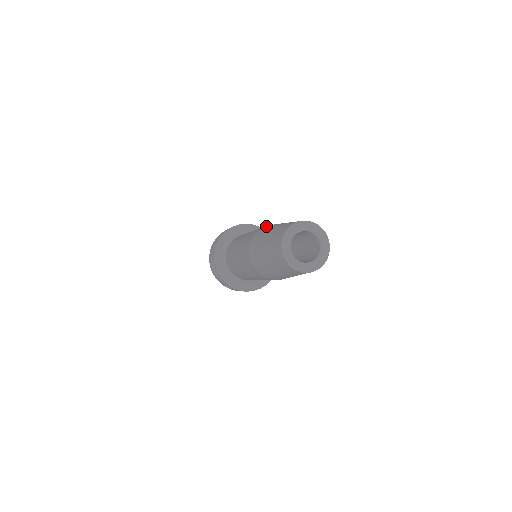
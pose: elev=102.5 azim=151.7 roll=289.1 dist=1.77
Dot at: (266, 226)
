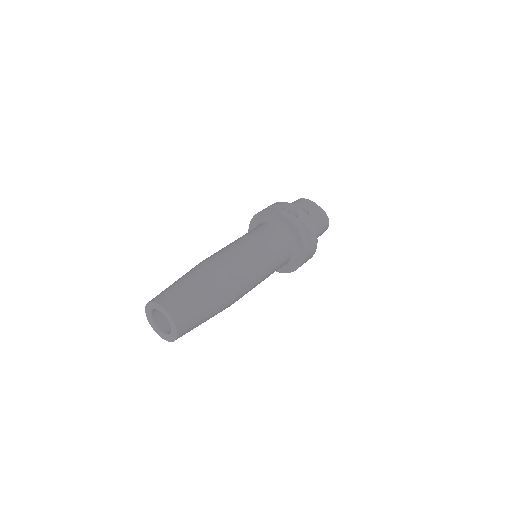
Dot at: (200, 263)
